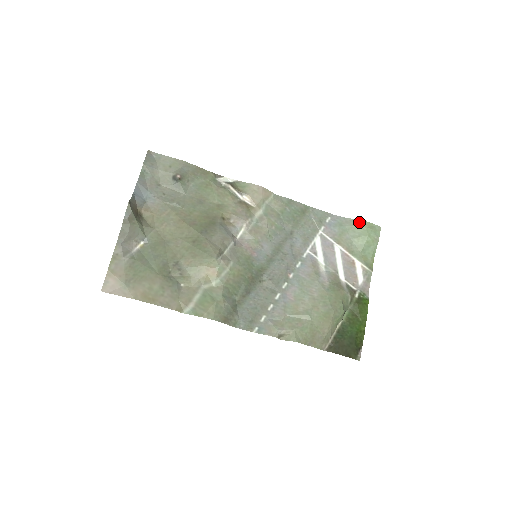
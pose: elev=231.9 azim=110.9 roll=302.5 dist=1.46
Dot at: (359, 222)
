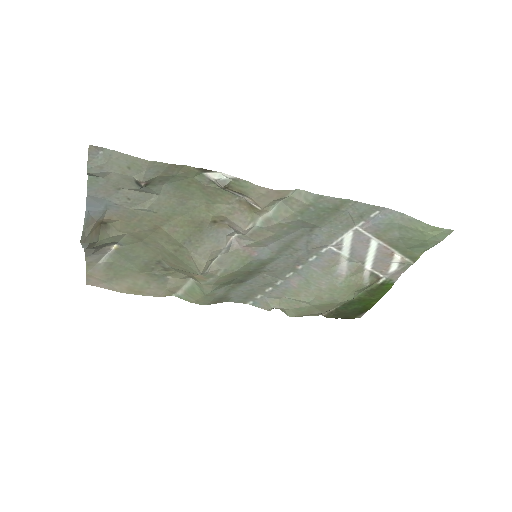
Dot at: (421, 224)
